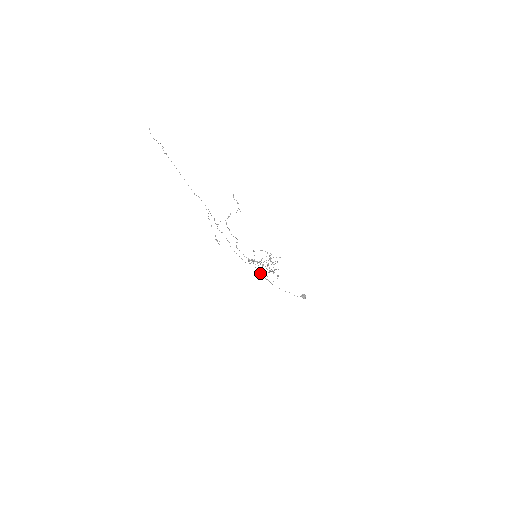
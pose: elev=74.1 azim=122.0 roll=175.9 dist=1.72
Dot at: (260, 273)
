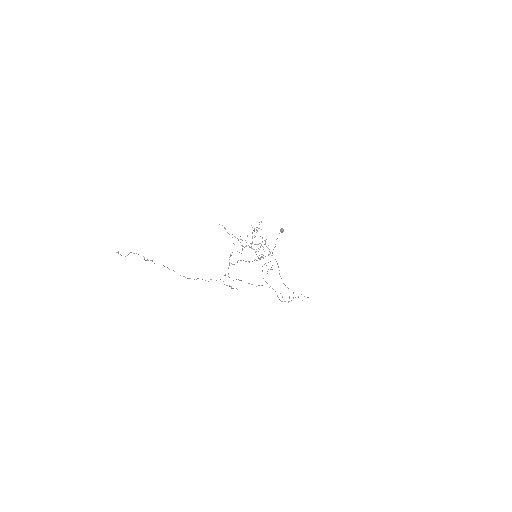
Dot at: occluded
